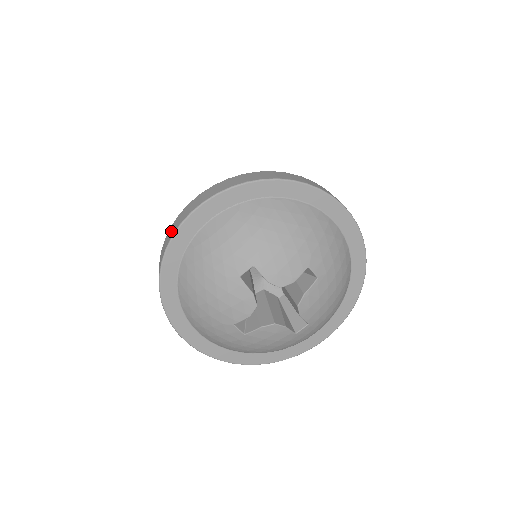
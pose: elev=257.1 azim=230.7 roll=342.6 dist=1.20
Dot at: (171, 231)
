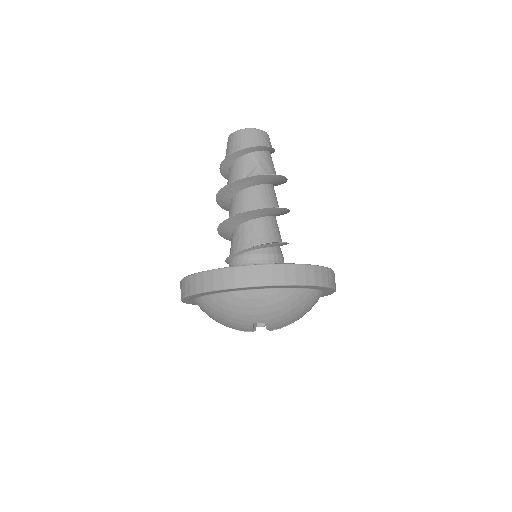
Dot at: (224, 279)
